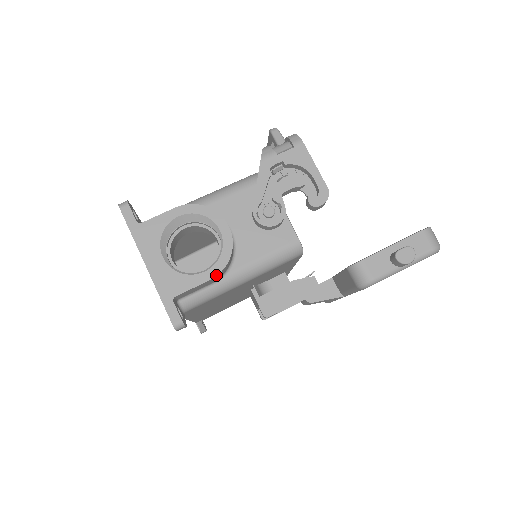
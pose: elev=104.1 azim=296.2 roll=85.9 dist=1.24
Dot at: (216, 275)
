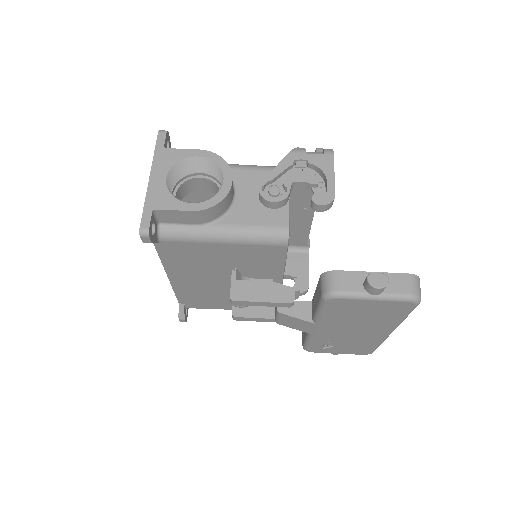
Dot at: (199, 210)
